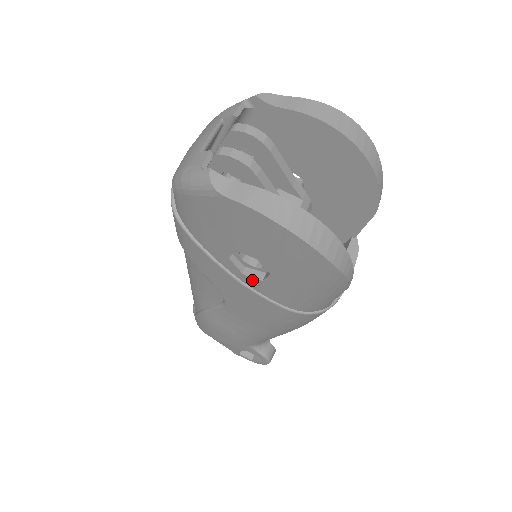
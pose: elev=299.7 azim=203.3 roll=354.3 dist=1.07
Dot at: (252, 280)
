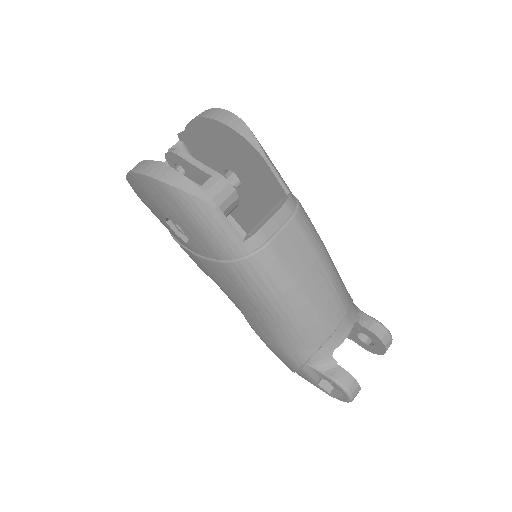
Dot at: (191, 245)
